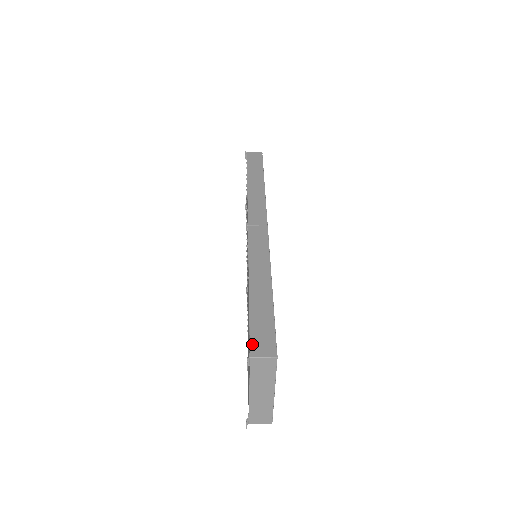
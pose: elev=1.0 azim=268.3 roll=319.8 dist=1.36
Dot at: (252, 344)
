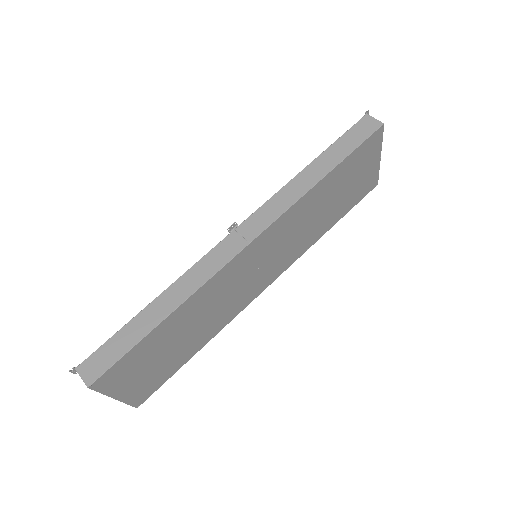
Dot at: (89, 359)
